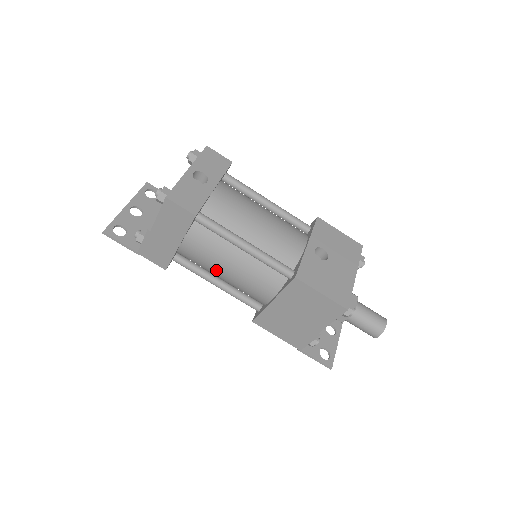
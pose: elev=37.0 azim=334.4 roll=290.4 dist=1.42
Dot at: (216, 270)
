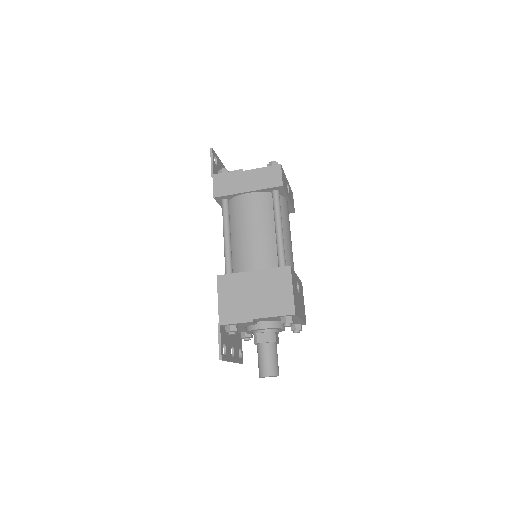
Dot at: (244, 225)
